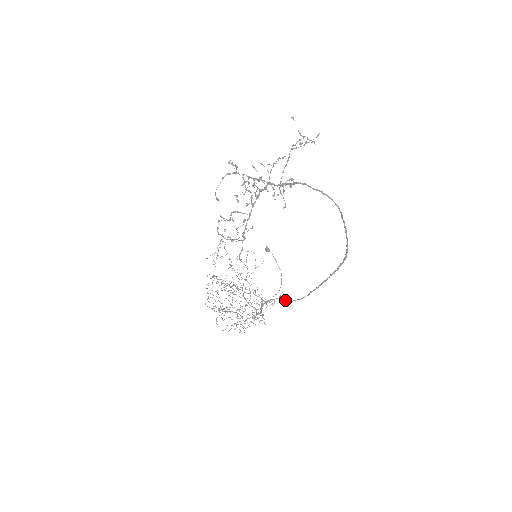
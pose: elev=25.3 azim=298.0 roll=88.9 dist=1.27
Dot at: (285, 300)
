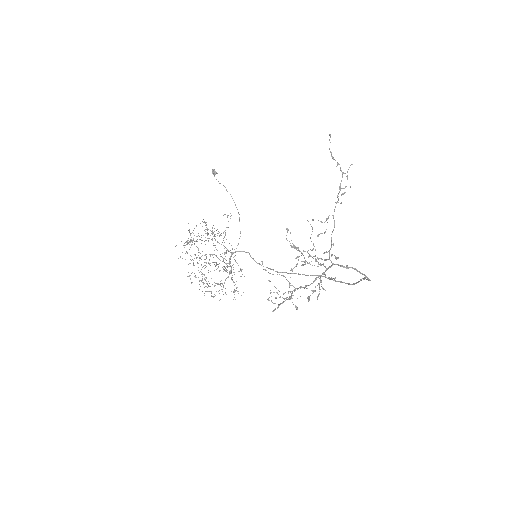
Dot at: (257, 263)
